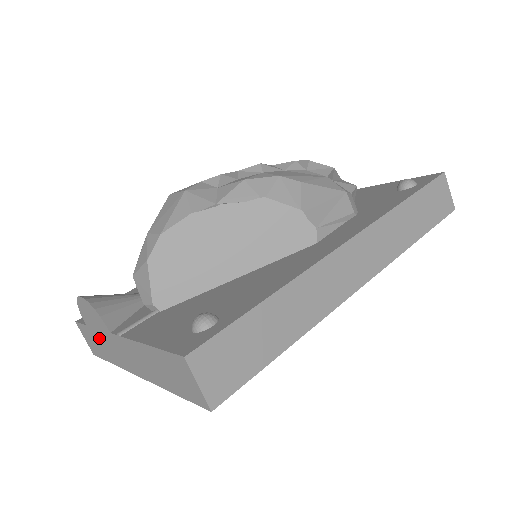
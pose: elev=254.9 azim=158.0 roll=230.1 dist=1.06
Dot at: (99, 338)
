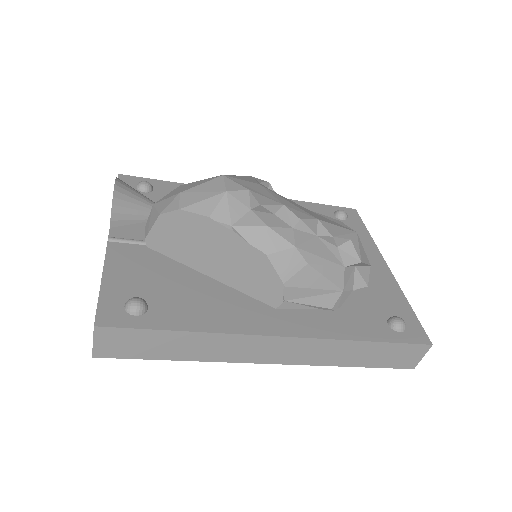
Dot at: occluded
